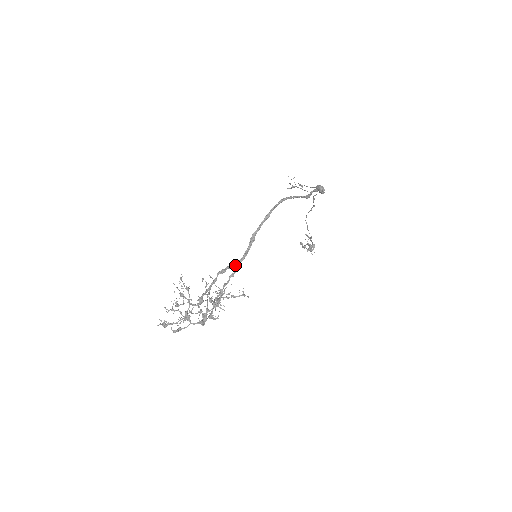
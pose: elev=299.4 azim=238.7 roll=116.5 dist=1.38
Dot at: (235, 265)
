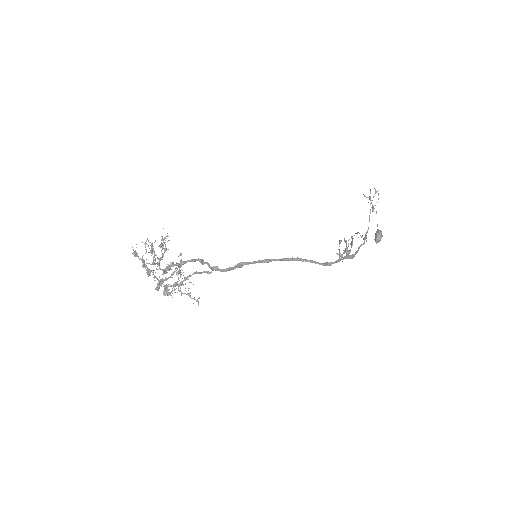
Dot at: (213, 269)
